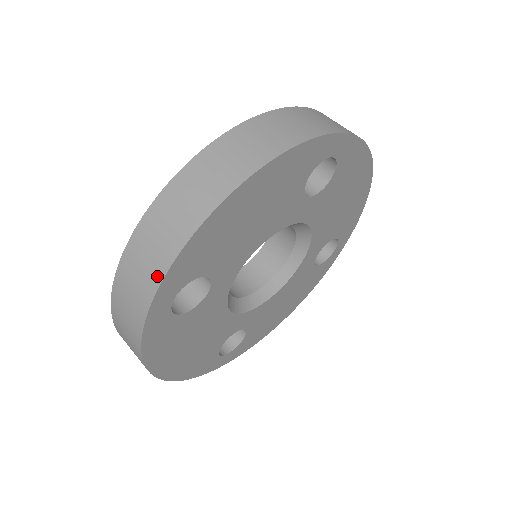
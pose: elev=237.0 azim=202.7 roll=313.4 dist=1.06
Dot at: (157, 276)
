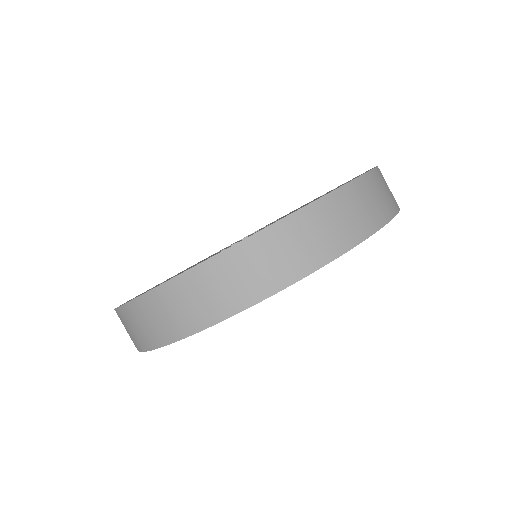
Dot at: (290, 277)
